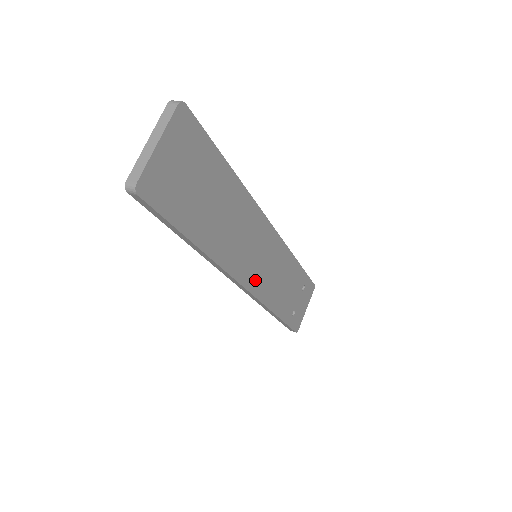
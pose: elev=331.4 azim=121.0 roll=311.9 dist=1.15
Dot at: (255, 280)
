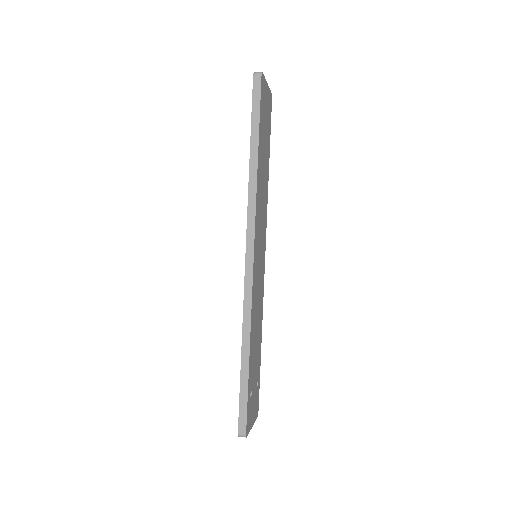
Dot at: (255, 267)
